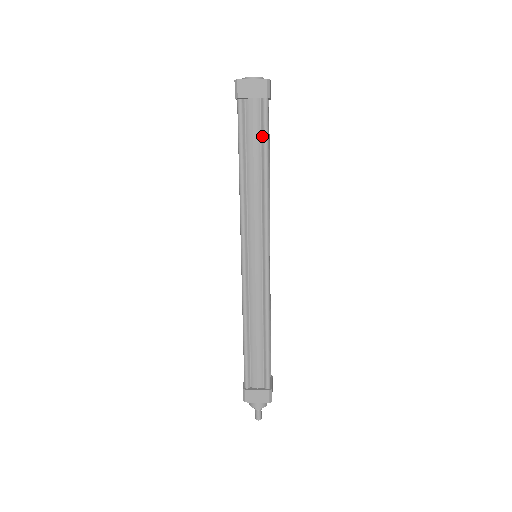
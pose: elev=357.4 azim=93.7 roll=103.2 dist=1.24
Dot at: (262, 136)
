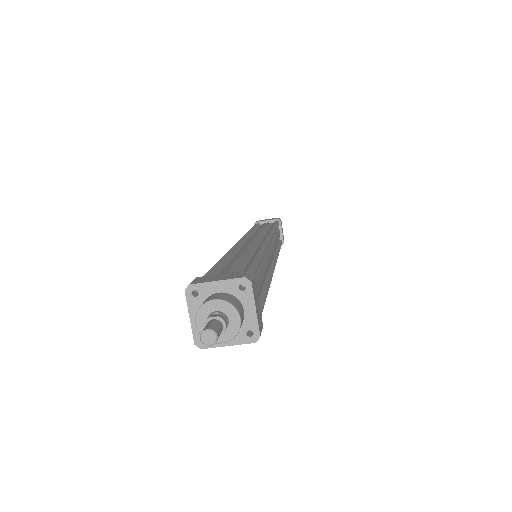
Dot at: occluded
